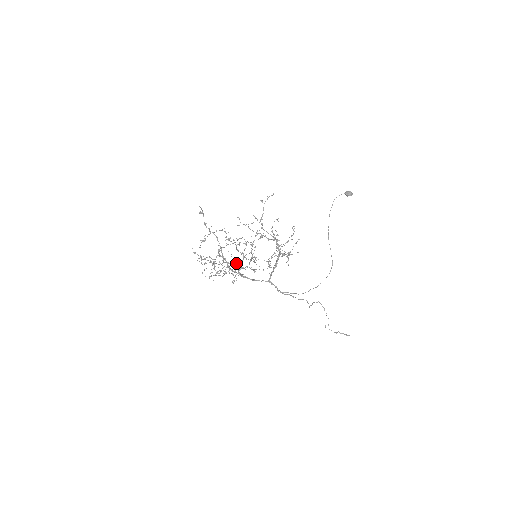
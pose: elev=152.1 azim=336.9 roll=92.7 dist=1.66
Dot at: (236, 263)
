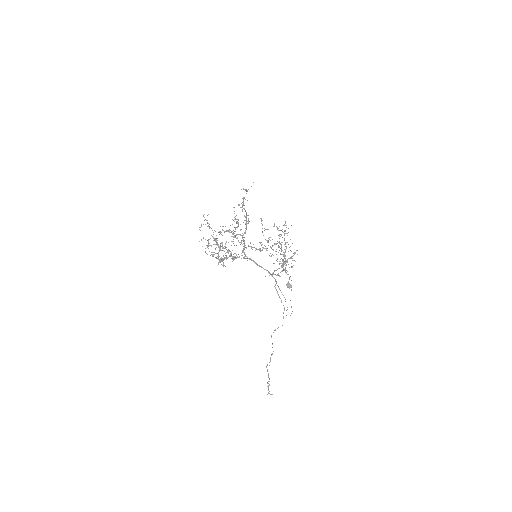
Dot at: occluded
